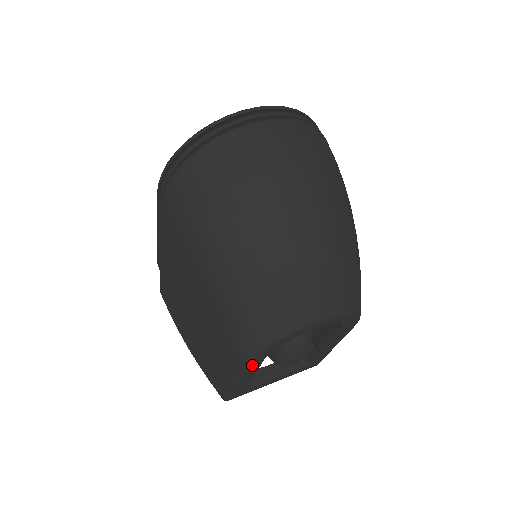
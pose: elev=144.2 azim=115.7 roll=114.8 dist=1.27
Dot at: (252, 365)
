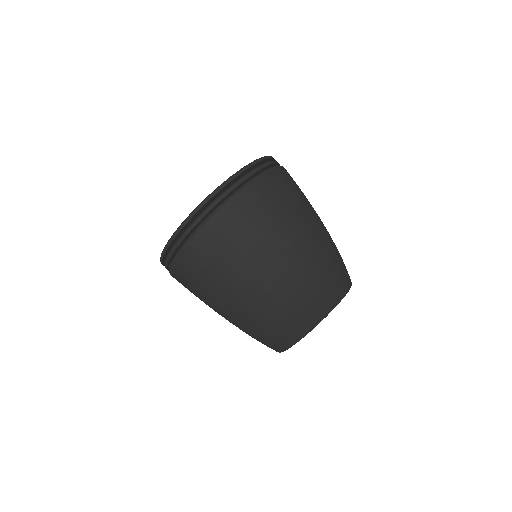
Dot at: occluded
